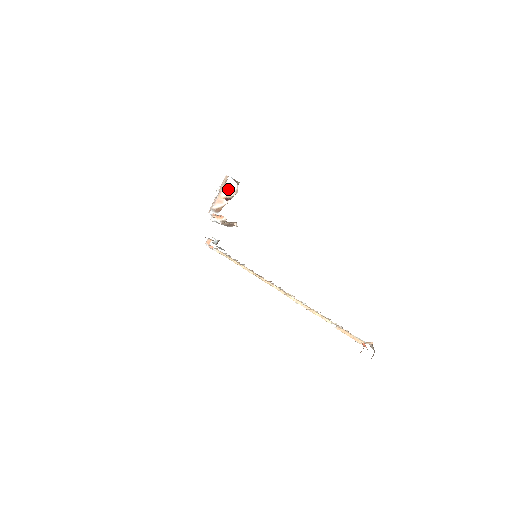
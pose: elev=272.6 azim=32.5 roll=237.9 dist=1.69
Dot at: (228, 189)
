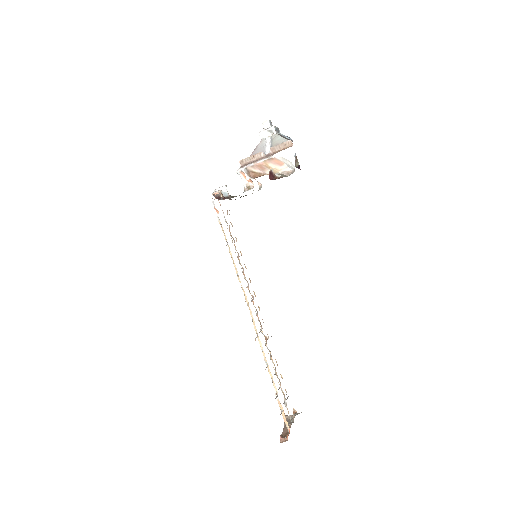
Dot at: (281, 162)
